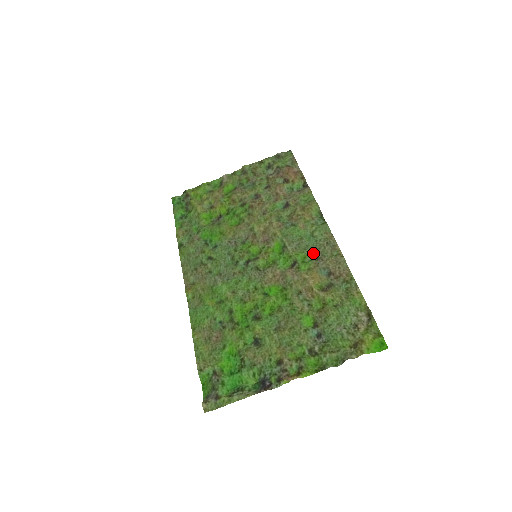
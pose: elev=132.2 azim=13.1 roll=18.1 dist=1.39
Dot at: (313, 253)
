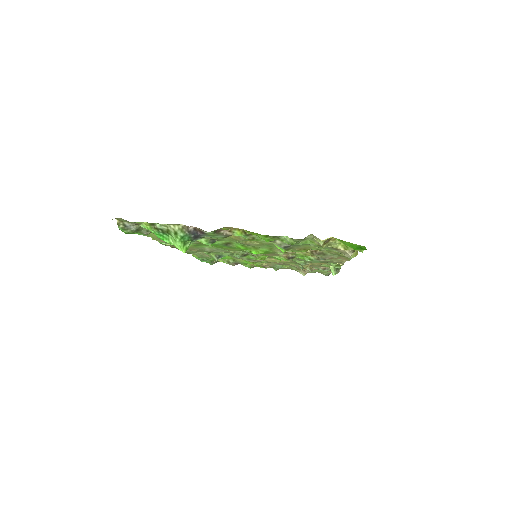
Dot at: occluded
